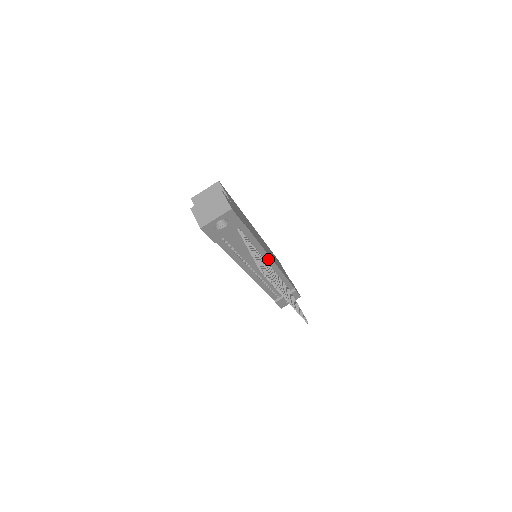
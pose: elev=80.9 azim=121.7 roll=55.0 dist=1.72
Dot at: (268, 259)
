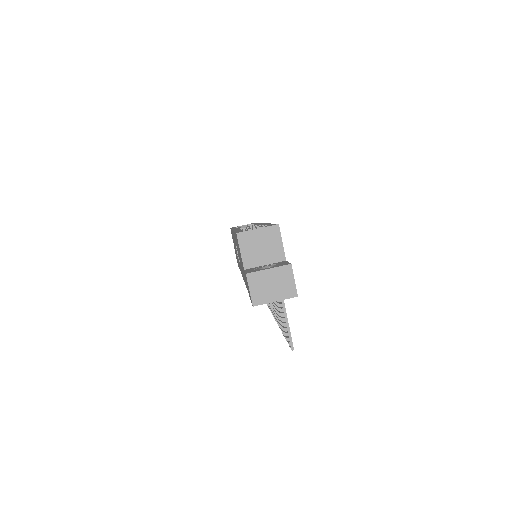
Dot at: occluded
